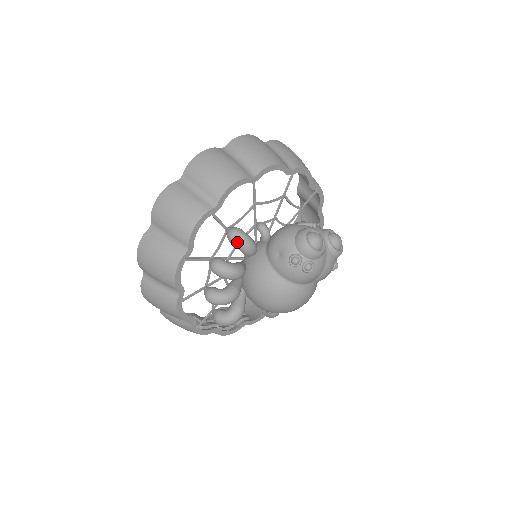
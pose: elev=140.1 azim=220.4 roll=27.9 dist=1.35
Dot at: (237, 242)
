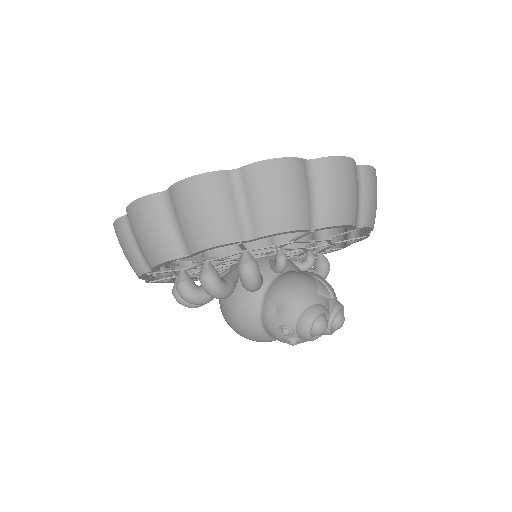
Dot at: (244, 280)
